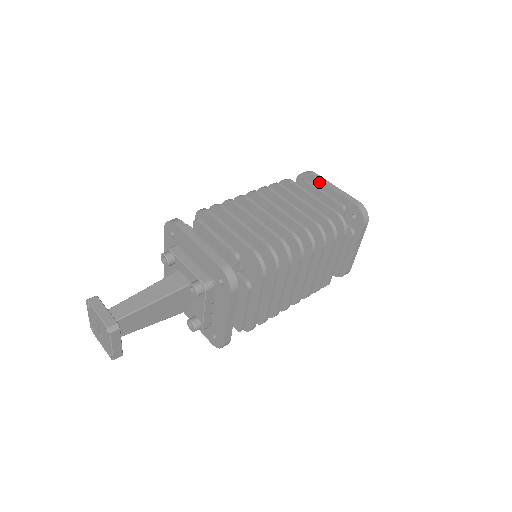
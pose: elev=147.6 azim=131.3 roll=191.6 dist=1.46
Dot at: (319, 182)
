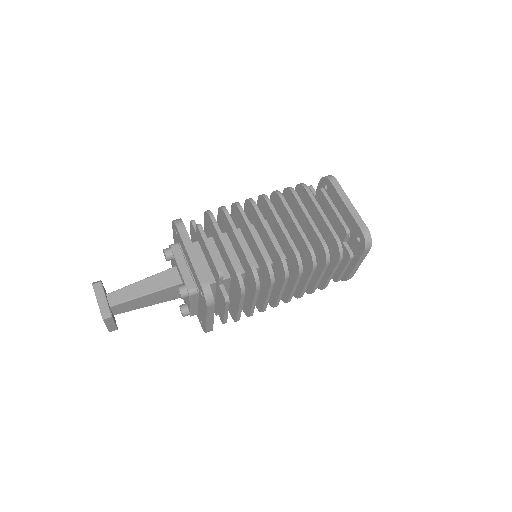
Dot at: (337, 193)
